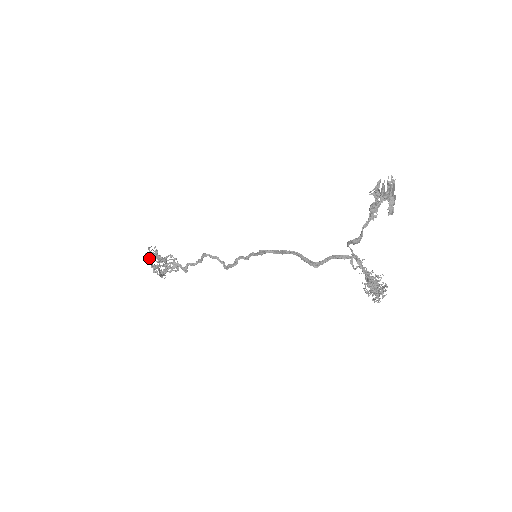
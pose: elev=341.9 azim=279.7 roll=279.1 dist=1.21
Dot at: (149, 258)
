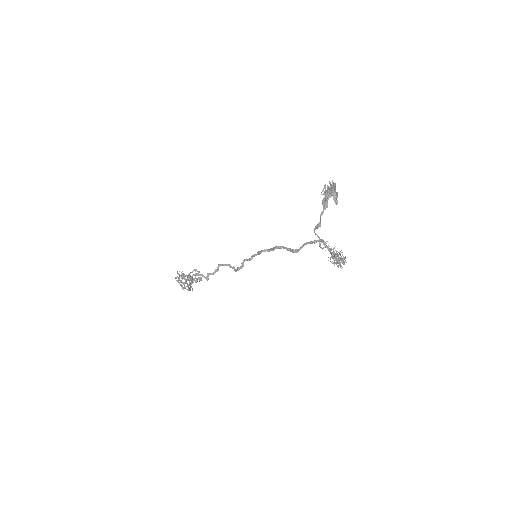
Dot at: (179, 279)
